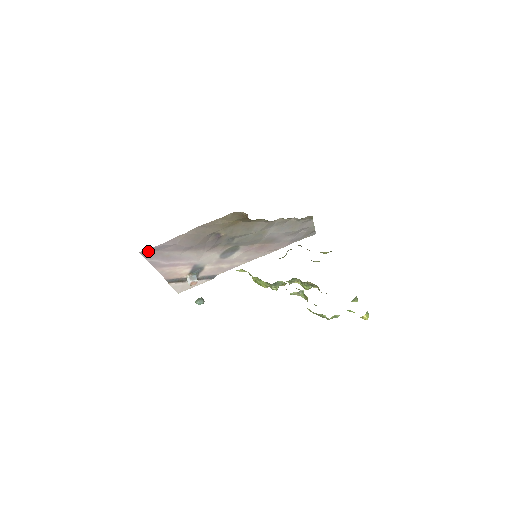
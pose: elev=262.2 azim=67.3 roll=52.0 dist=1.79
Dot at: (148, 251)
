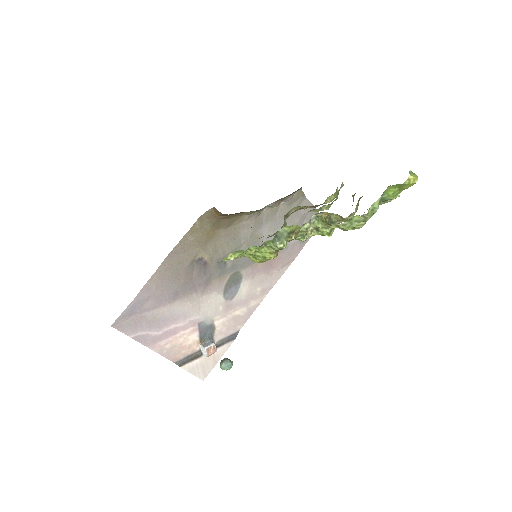
Dot at: (123, 320)
